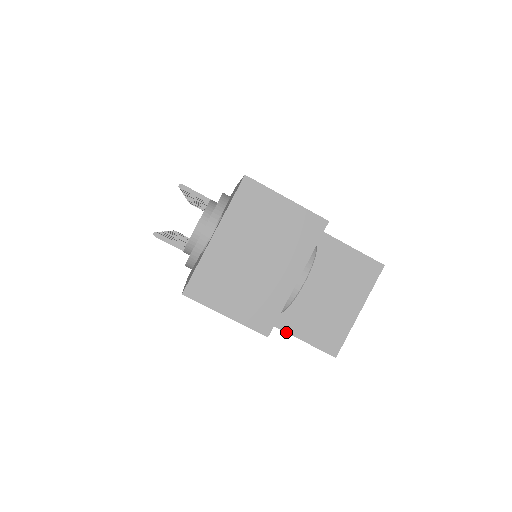
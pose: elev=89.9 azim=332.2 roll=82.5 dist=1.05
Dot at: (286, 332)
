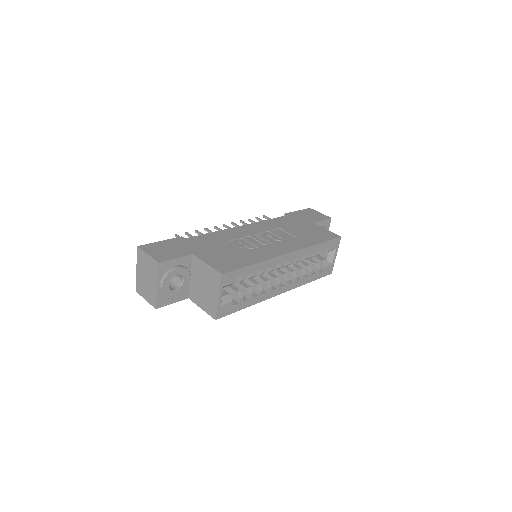
Dot at: (198, 306)
